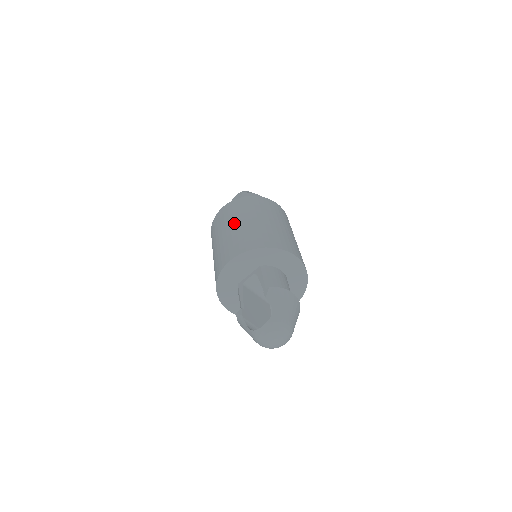
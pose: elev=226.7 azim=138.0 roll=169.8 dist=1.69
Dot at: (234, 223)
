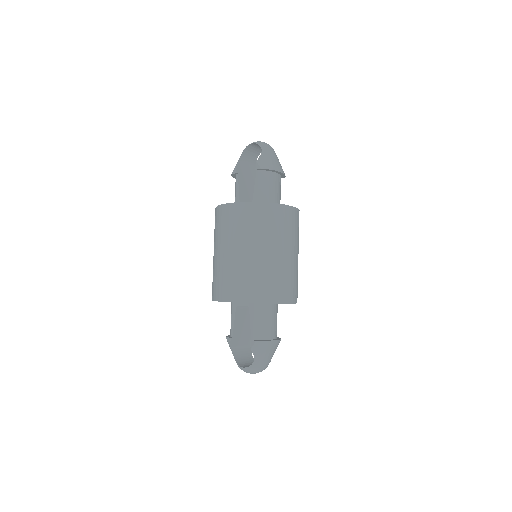
Dot at: (237, 247)
